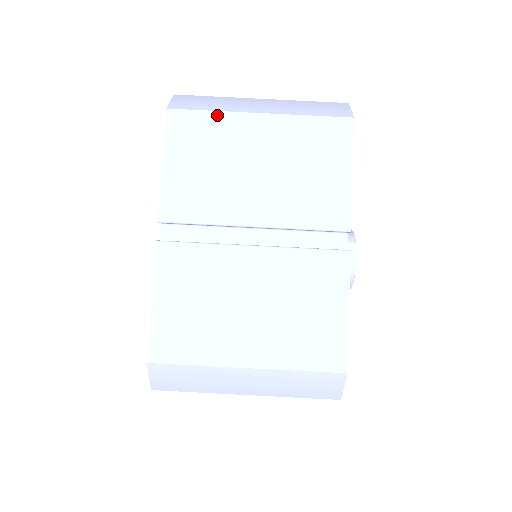
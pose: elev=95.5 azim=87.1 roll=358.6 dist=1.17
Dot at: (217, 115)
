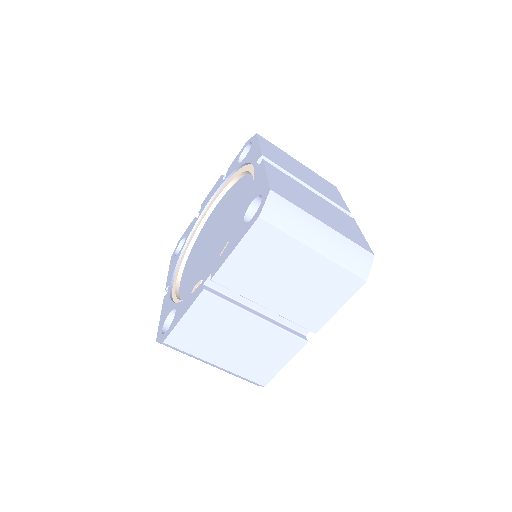
Dot at: (288, 238)
